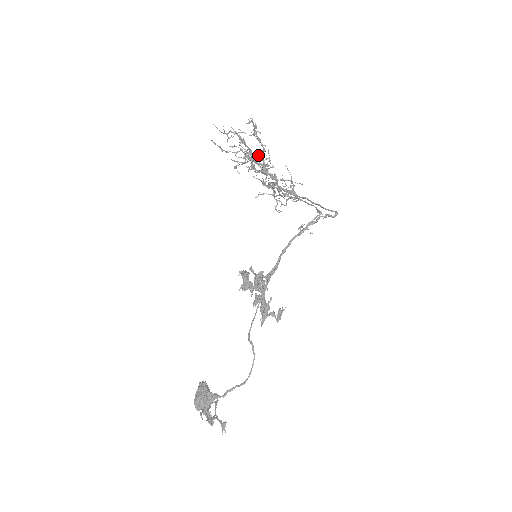
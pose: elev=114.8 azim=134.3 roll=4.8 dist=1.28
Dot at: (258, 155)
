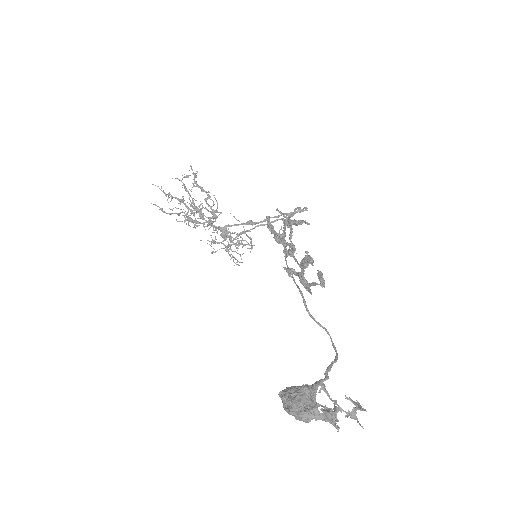
Dot at: (202, 207)
